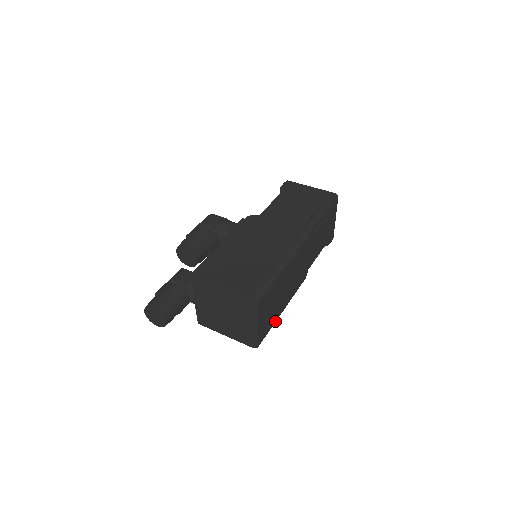
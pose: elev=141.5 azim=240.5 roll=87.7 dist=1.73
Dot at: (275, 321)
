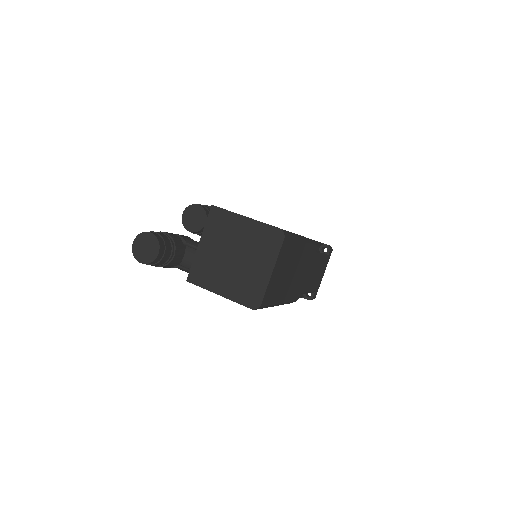
Dot at: (275, 303)
